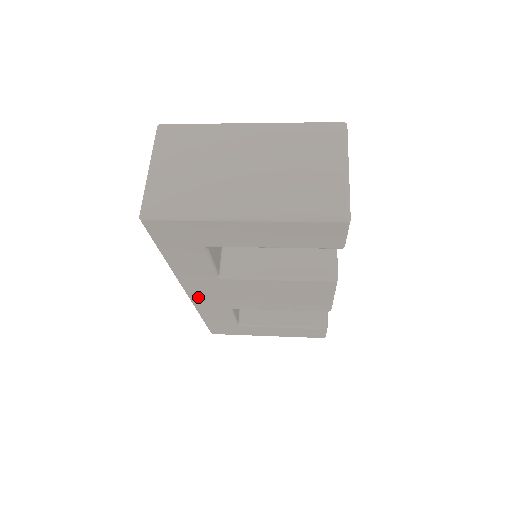
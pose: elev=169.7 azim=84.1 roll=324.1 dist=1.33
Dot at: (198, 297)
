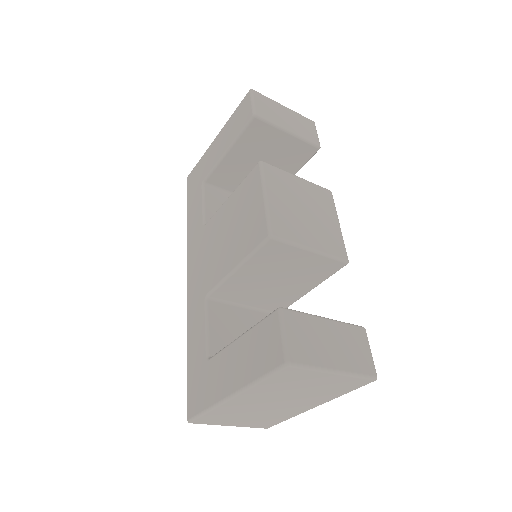
Dot at: (191, 281)
